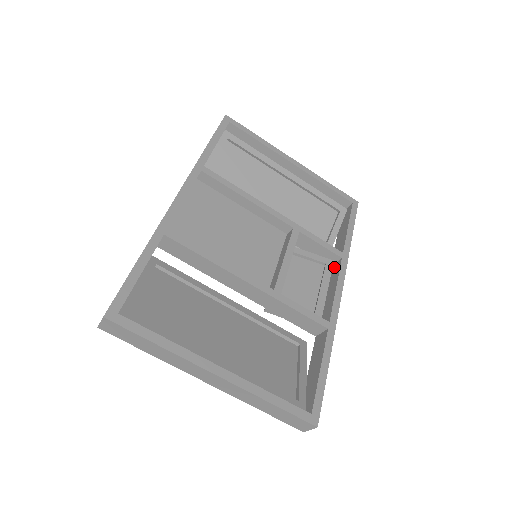
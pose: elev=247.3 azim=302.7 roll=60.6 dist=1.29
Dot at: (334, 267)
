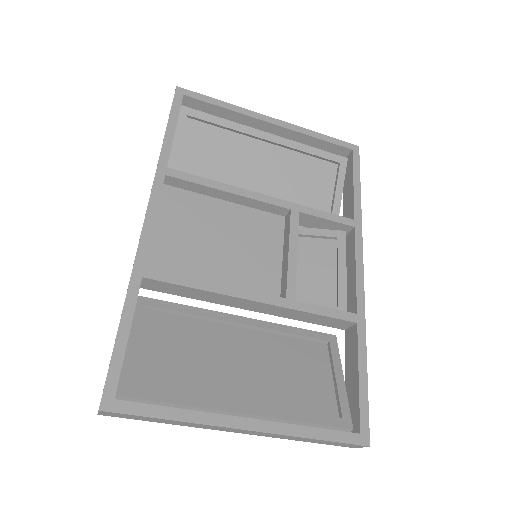
Dot at: (348, 239)
